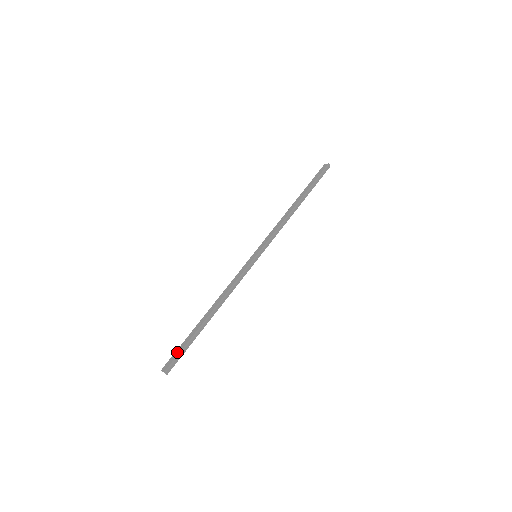
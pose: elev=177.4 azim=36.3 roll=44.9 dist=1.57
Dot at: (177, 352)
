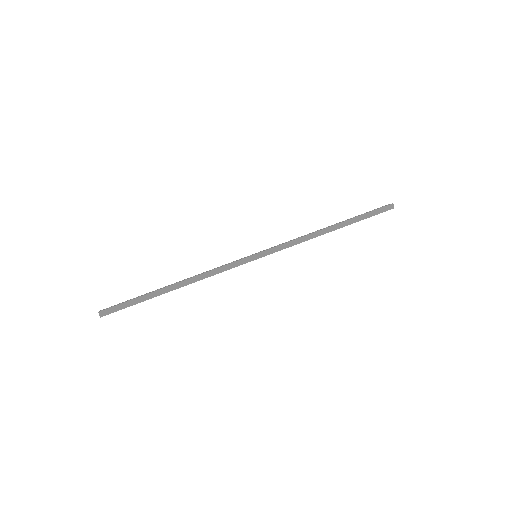
Dot at: (123, 302)
